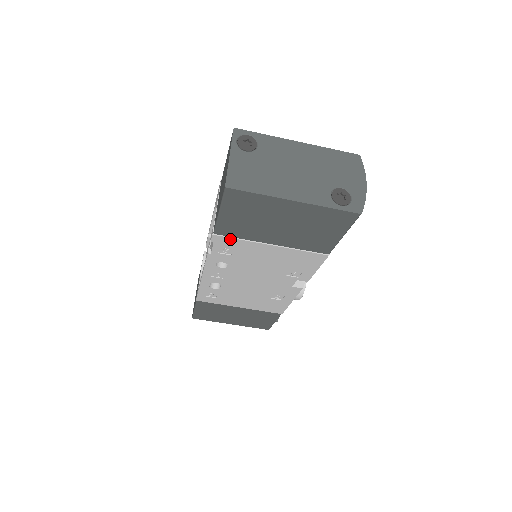
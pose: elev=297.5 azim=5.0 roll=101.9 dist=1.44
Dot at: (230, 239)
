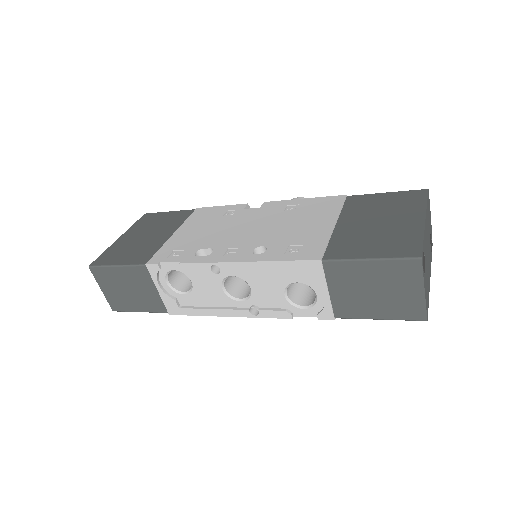
Dot at: occluded
